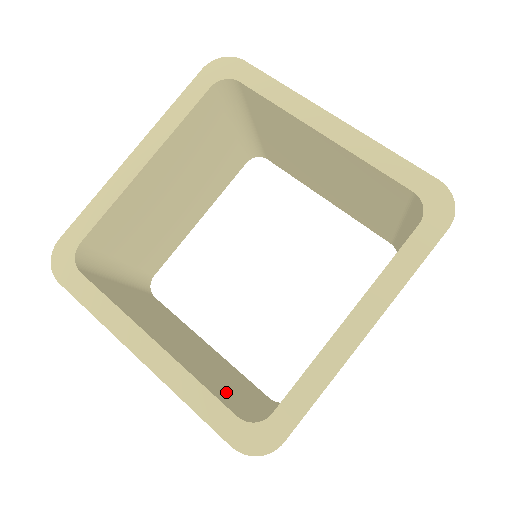
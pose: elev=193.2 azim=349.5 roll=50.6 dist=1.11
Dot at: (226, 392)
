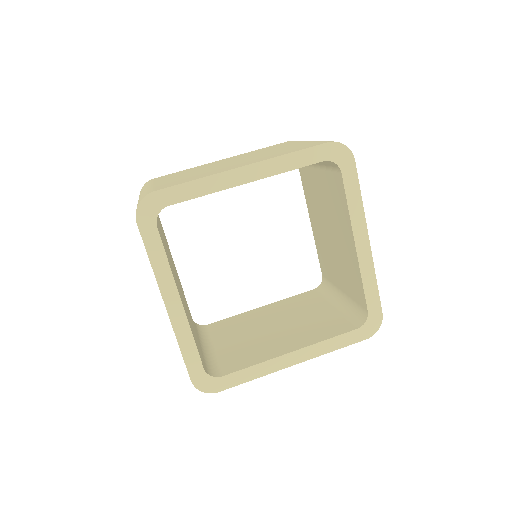
Dot at: (195, 339)
